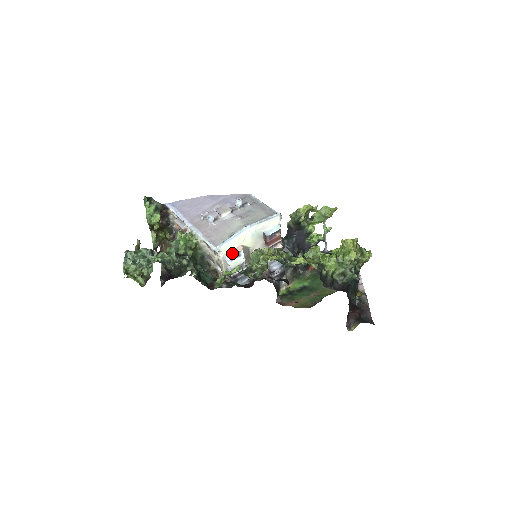
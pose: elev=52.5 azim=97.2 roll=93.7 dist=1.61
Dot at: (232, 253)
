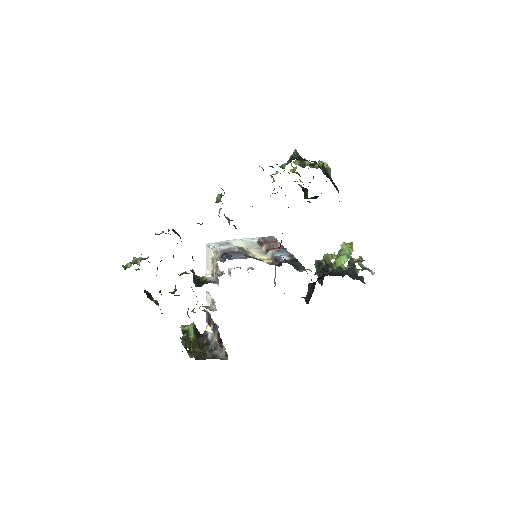
Dot at: (221, 244)
